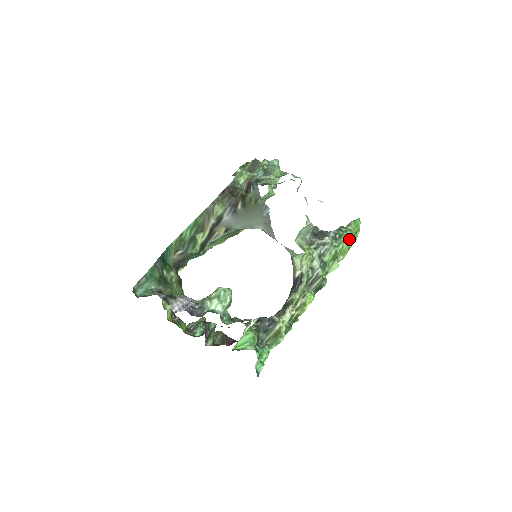
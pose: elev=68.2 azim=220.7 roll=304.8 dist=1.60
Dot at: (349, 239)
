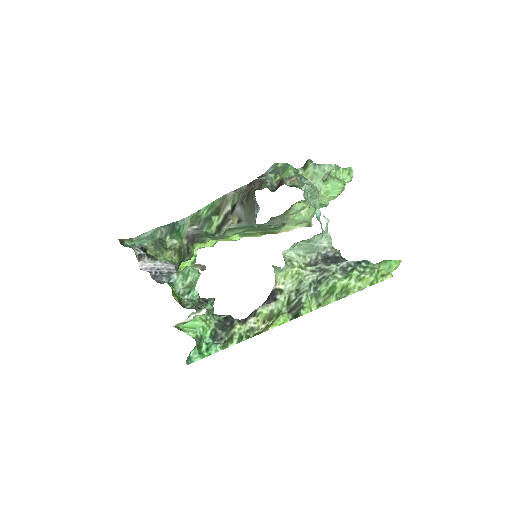
Dot at: (362, 277)
